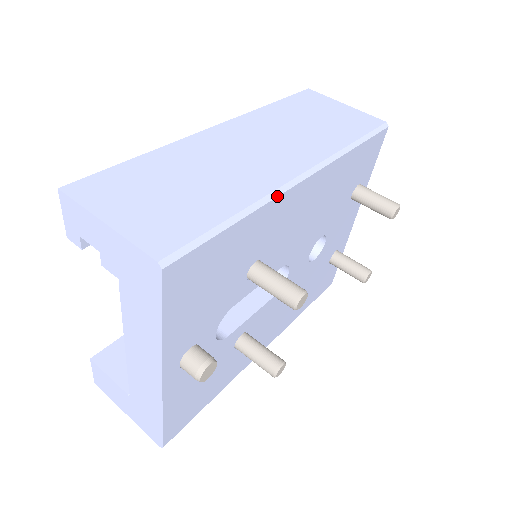
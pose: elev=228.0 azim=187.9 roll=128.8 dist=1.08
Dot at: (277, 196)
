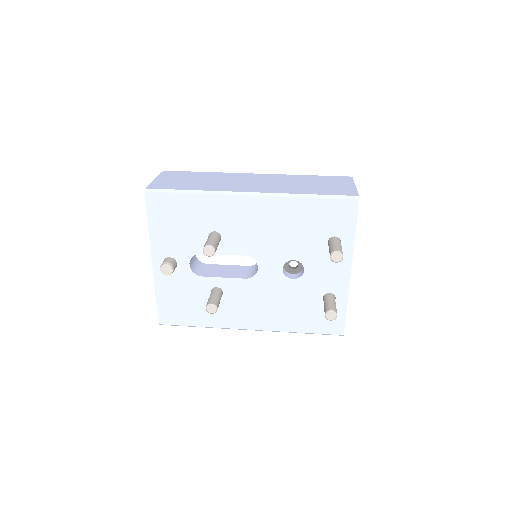
Dot at: (222, 194)
